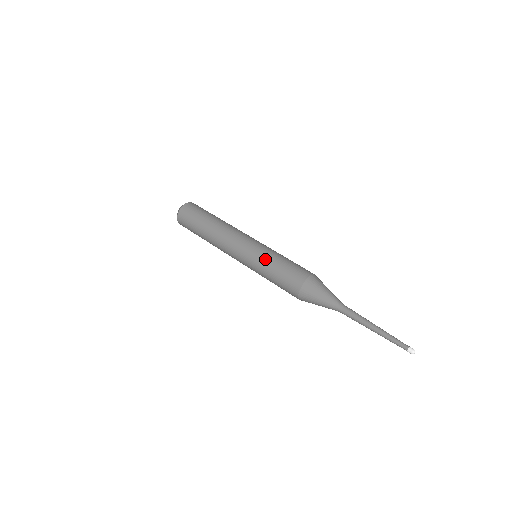
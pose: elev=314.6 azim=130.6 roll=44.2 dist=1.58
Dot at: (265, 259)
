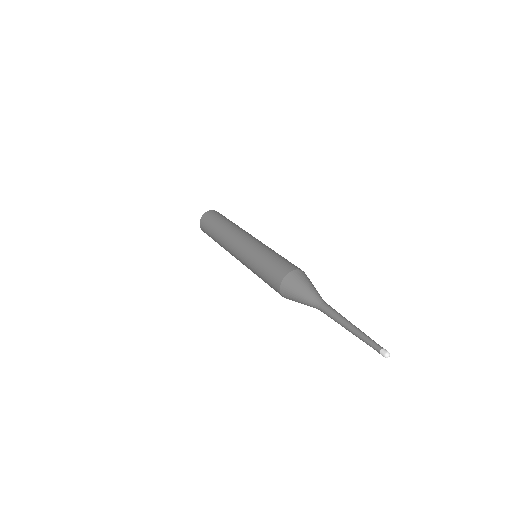
Dot at: (255, 257)
